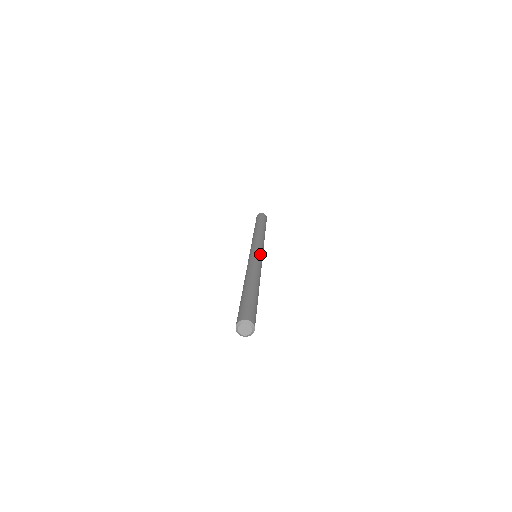
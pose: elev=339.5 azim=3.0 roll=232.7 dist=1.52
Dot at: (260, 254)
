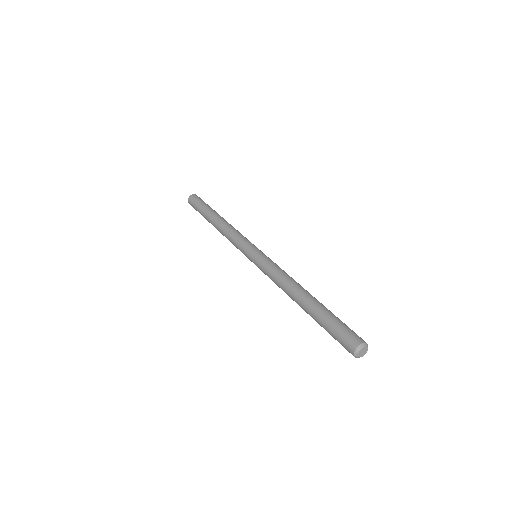
Dot at: (263, 254)
